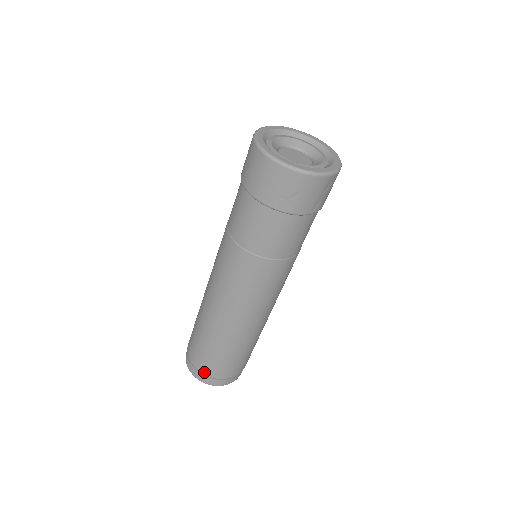
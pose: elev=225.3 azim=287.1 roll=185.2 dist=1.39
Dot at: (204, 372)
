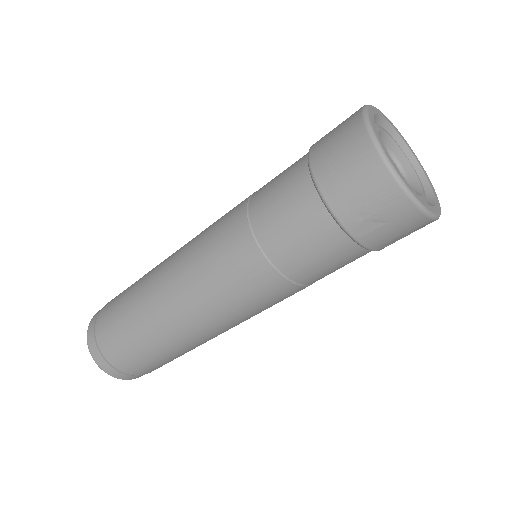
Dot at: (108, 357)
